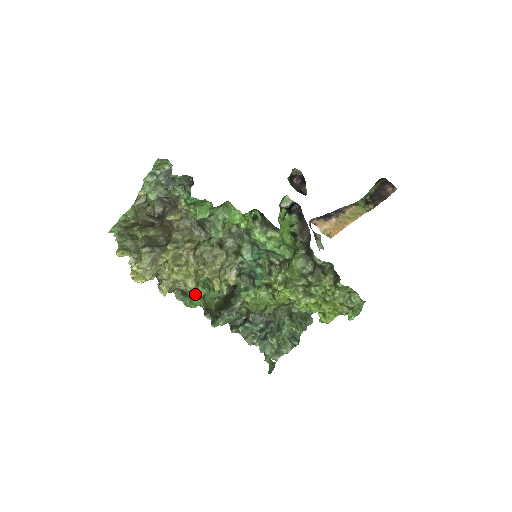
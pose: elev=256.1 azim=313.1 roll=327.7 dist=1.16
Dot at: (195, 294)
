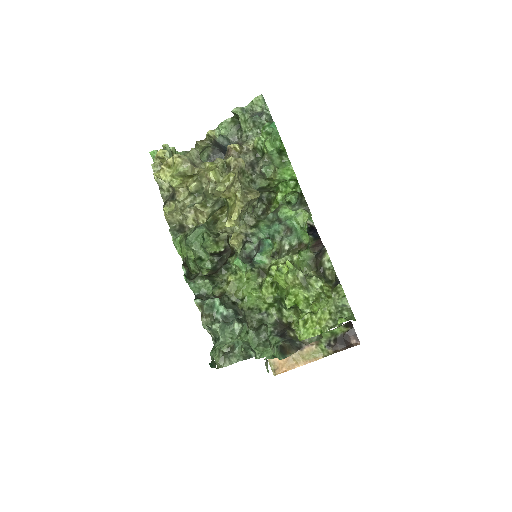
Dot at: (185, 244)
